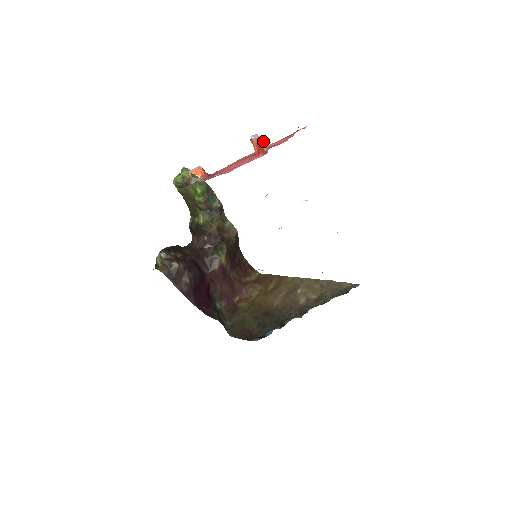
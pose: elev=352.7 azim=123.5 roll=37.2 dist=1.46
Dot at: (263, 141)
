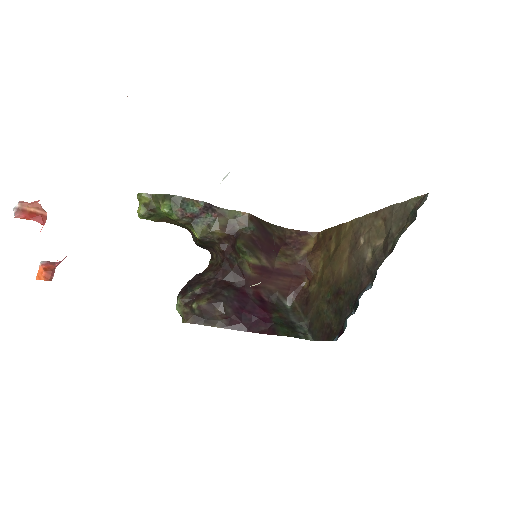
Dot at: (29, 207)
